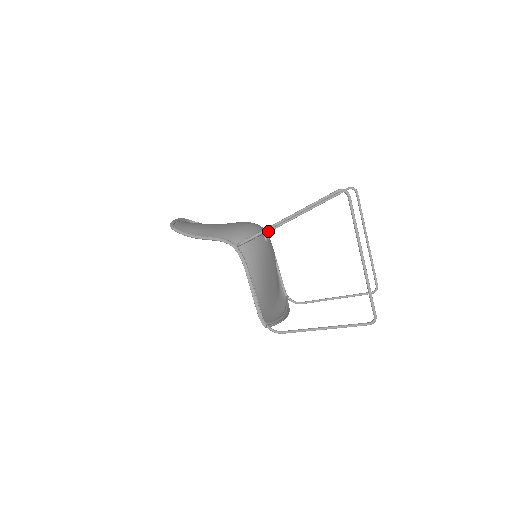
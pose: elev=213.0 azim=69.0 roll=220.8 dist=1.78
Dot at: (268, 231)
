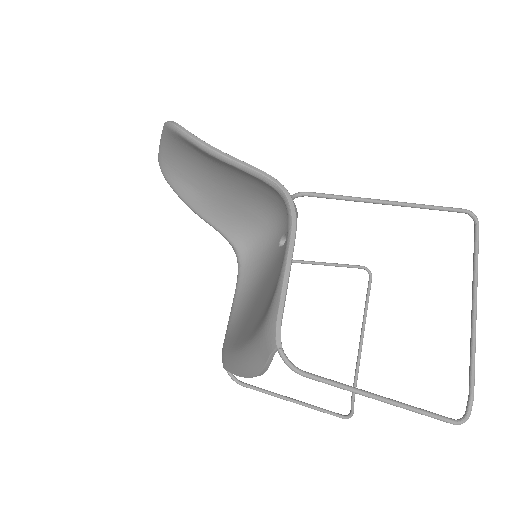
Dot at: occluded
